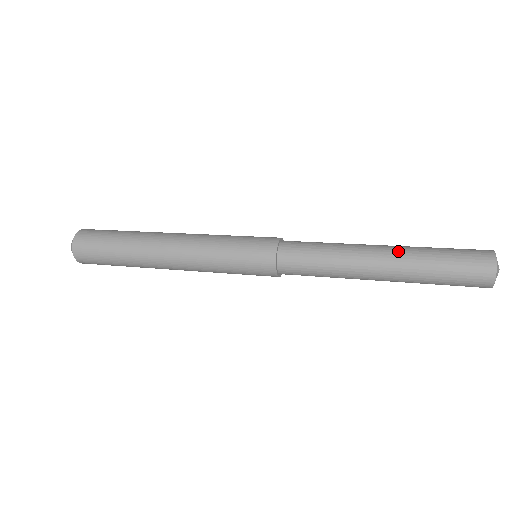
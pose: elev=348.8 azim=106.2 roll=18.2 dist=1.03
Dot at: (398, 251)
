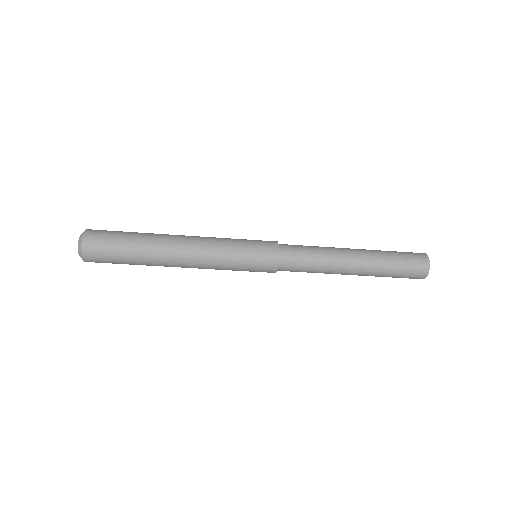
Dot at: (367, 253)
